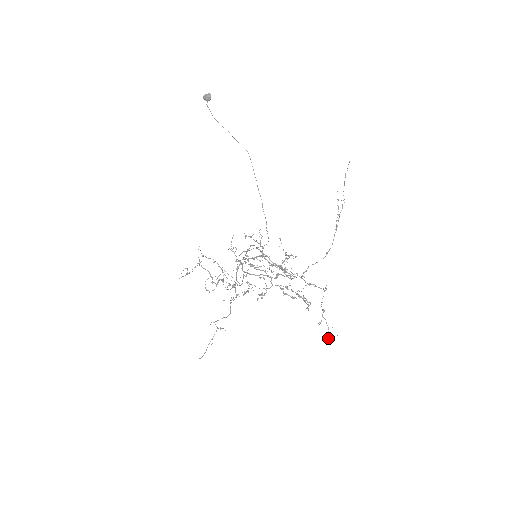
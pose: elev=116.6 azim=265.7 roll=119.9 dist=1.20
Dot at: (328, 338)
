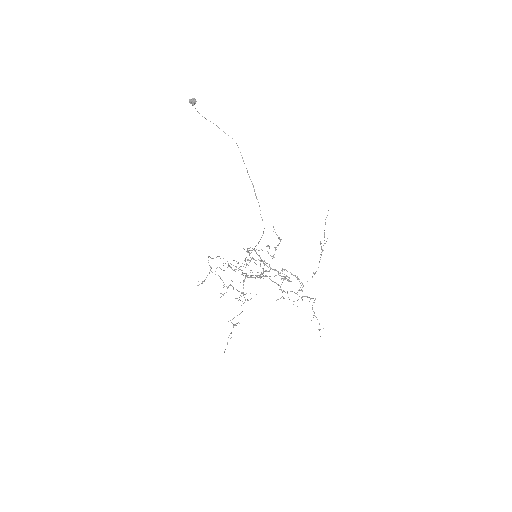
Dot at: occluded
